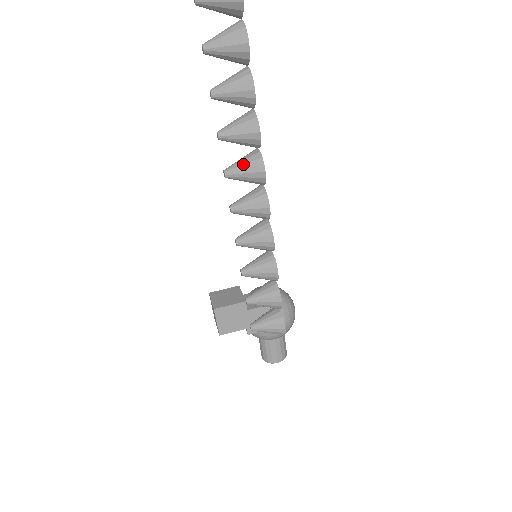
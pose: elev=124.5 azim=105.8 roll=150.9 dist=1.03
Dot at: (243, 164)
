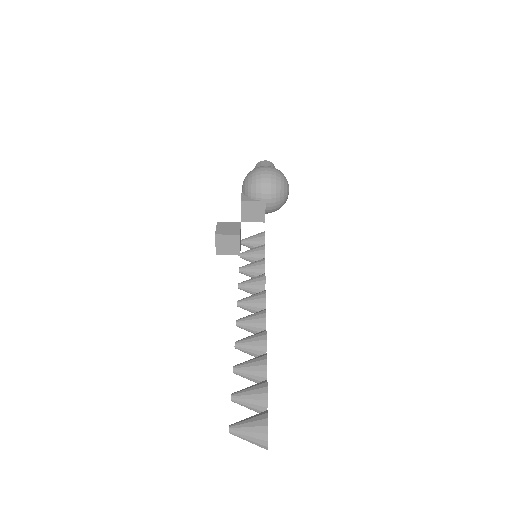
Dot at: occluded
